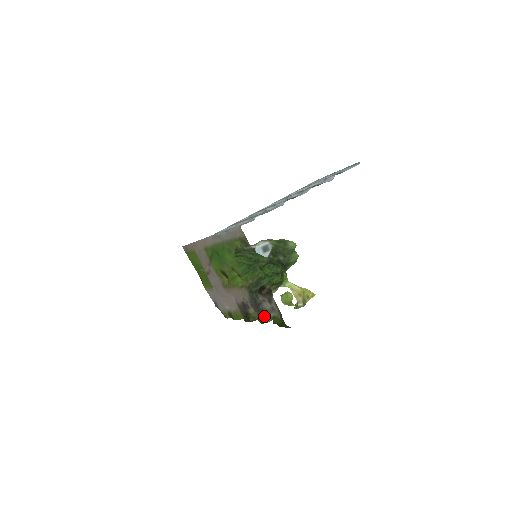
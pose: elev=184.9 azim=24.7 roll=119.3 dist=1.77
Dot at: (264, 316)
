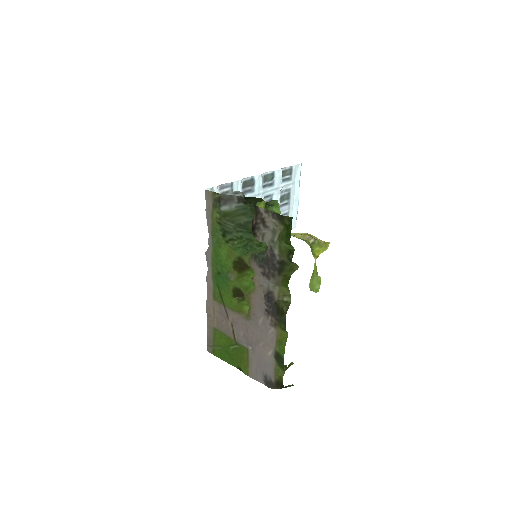
Dot at: (285, 275)
